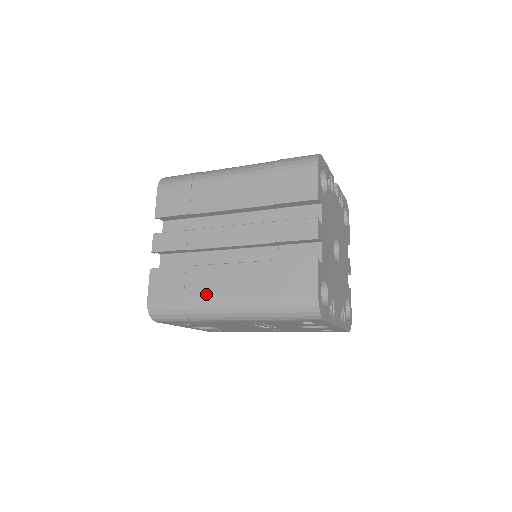
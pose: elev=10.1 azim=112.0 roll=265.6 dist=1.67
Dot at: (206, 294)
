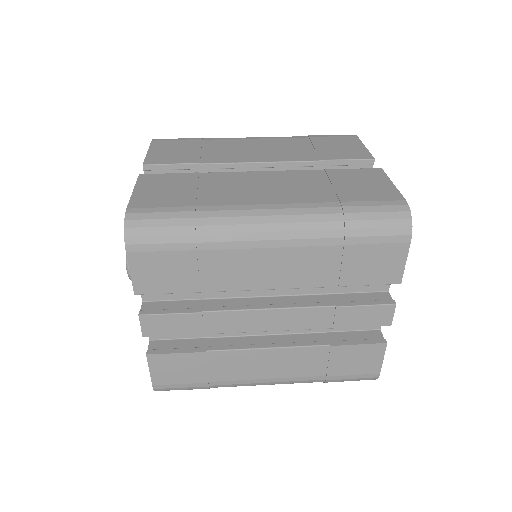
Dot at: (240, 377)
